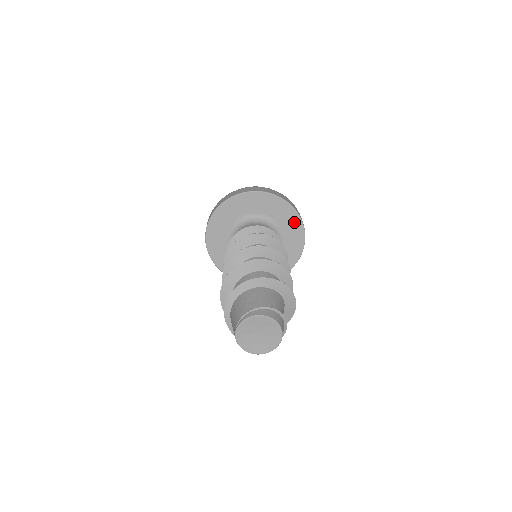
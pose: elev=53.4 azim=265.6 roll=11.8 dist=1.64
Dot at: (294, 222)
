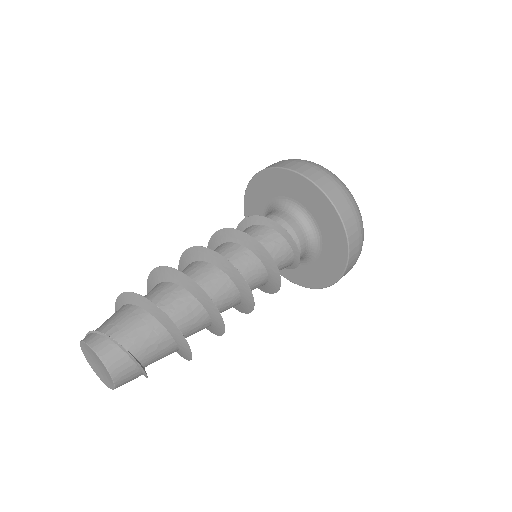
Dot at: (316, 197)
